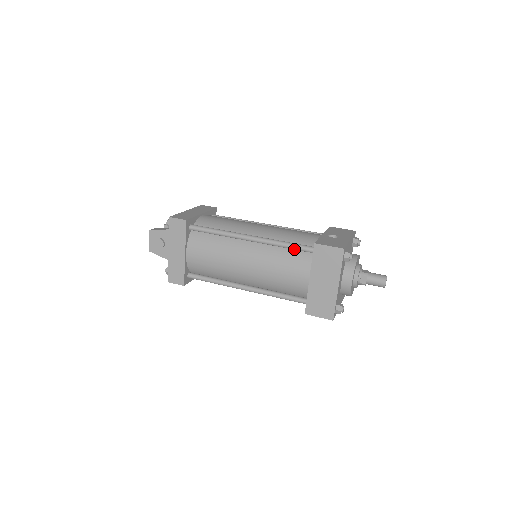
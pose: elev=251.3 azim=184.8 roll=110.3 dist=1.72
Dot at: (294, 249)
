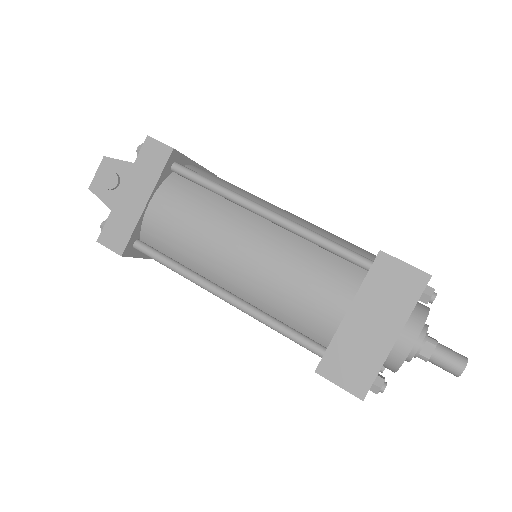
Dot at: (336, 253)
